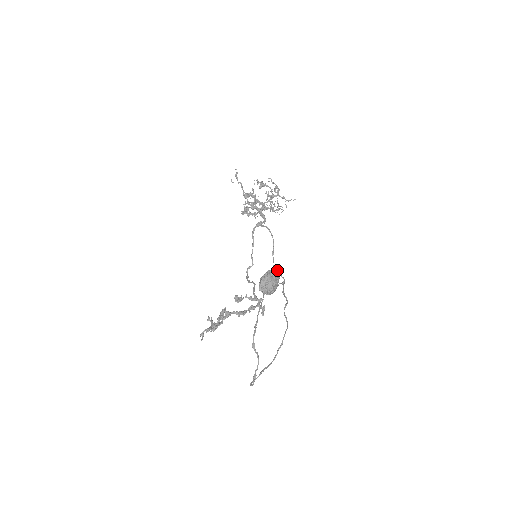
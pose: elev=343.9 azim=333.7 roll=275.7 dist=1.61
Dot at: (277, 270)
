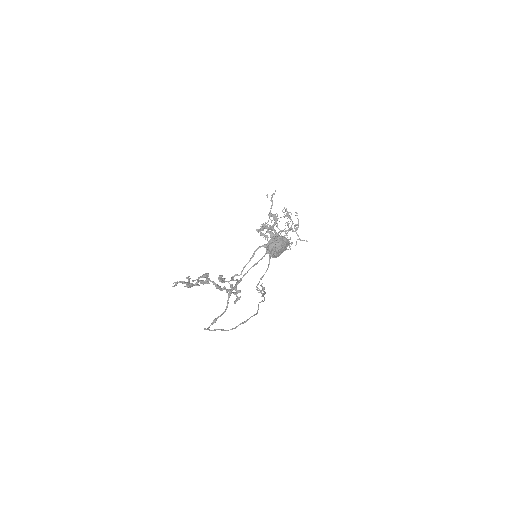
Dot at: occluded
